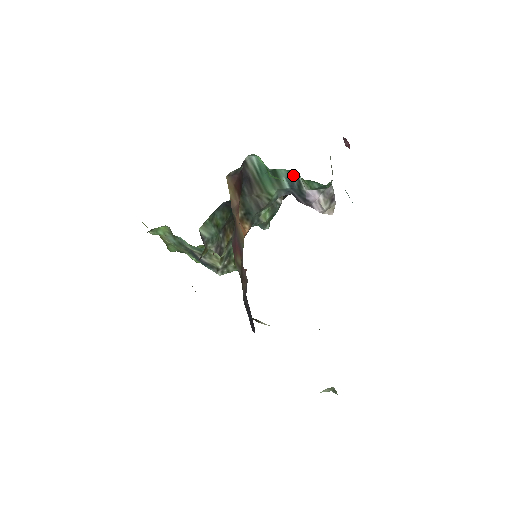
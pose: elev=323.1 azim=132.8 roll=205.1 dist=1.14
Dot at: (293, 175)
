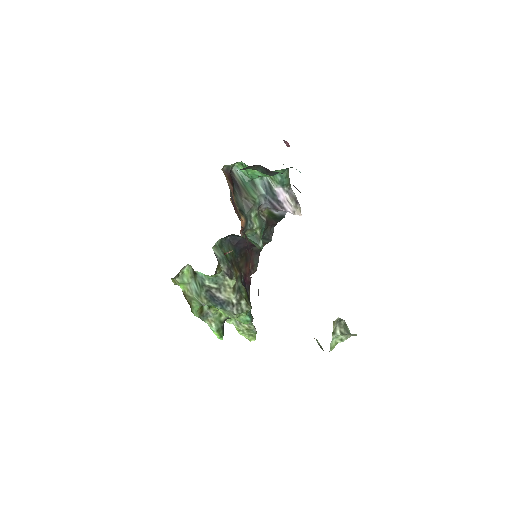
Dot at: (265, 181)
